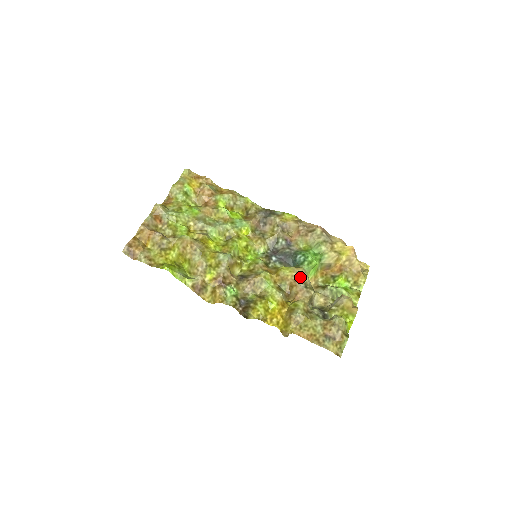
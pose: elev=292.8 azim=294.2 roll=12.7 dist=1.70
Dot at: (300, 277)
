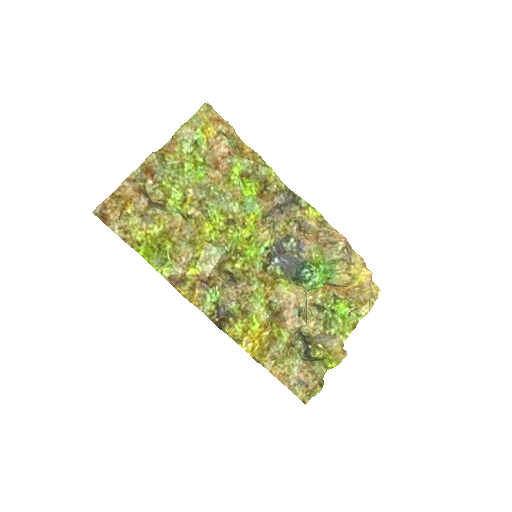
Dot at: (297, 300)
